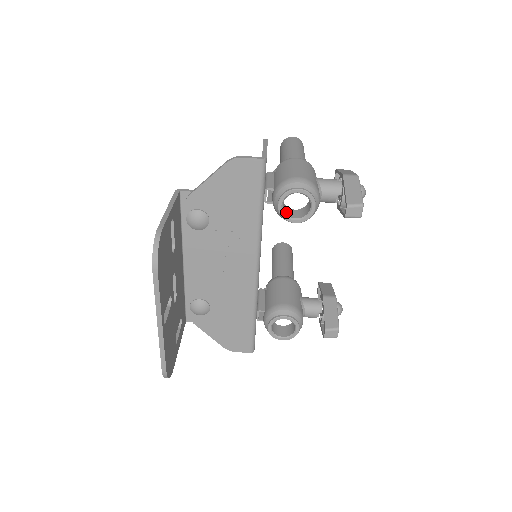
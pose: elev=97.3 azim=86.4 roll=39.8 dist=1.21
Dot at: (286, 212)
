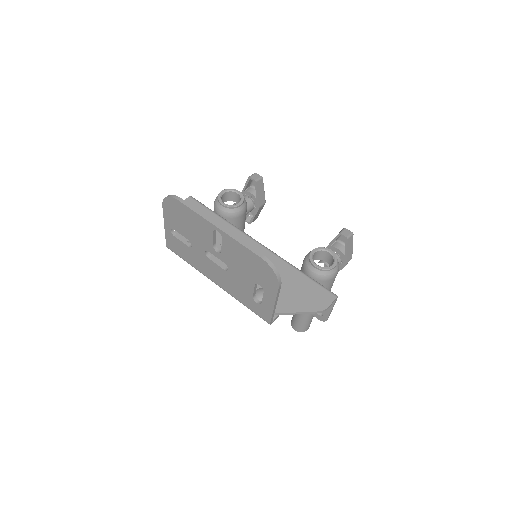
Dot at: (232, 208)
